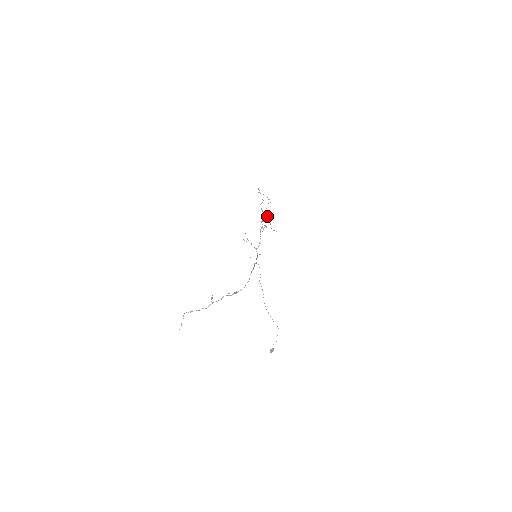
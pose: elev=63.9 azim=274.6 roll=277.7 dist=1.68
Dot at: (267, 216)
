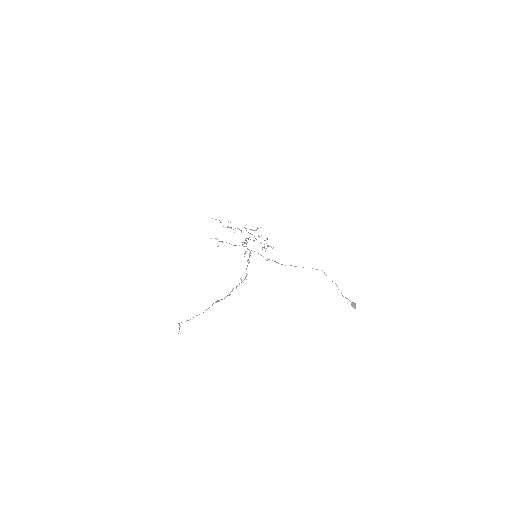
Dot at: occluded
